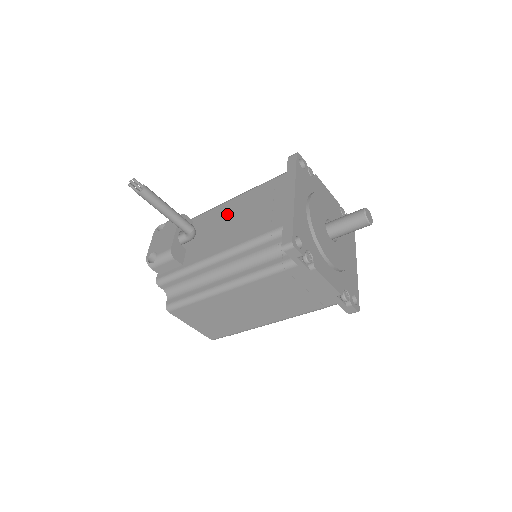
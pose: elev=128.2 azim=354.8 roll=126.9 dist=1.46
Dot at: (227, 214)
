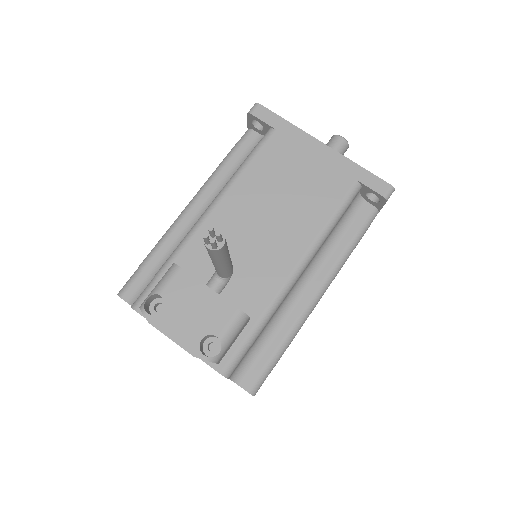
Dot at: (240, 220)
